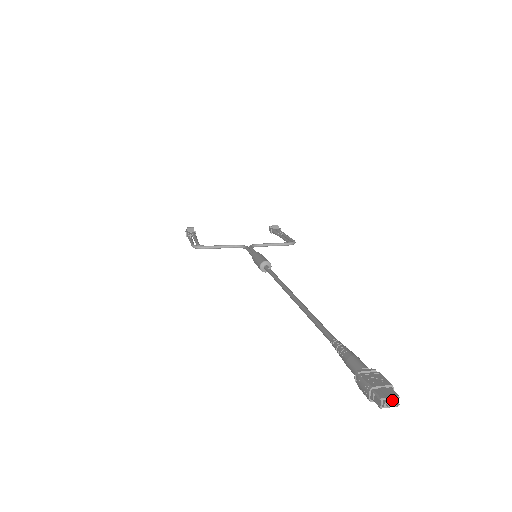
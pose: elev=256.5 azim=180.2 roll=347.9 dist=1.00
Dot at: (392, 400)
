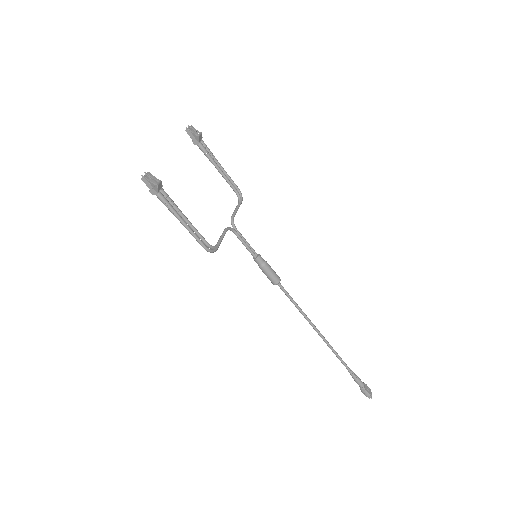
Dot at: occluded
